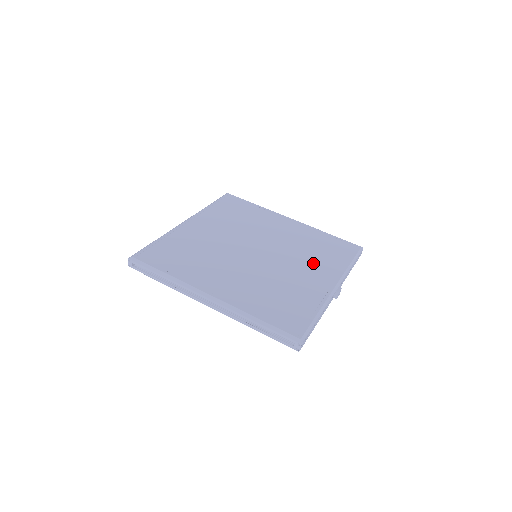
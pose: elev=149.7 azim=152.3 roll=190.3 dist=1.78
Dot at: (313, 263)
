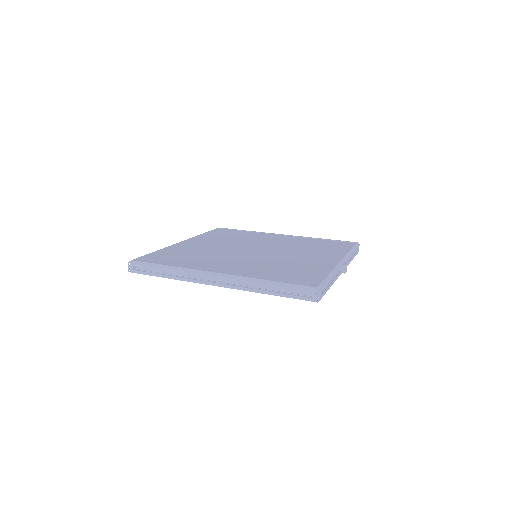
Dot at: (314, 252)
